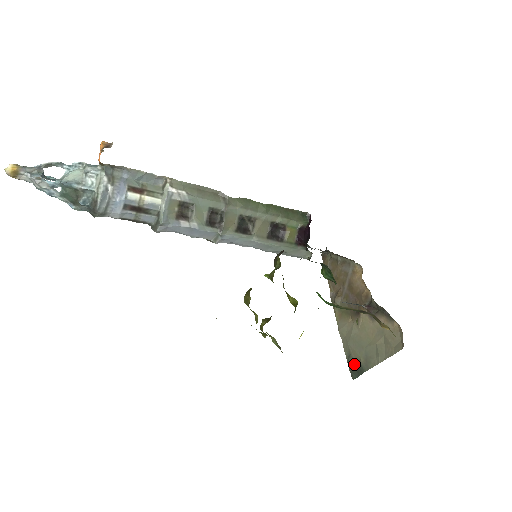
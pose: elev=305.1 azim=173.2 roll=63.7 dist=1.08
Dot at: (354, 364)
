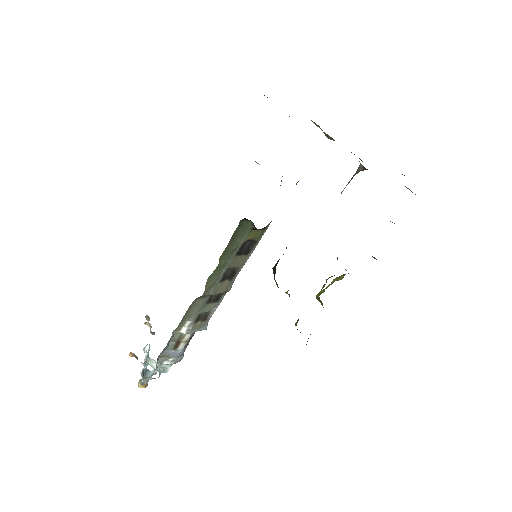
Dot at: occluded
